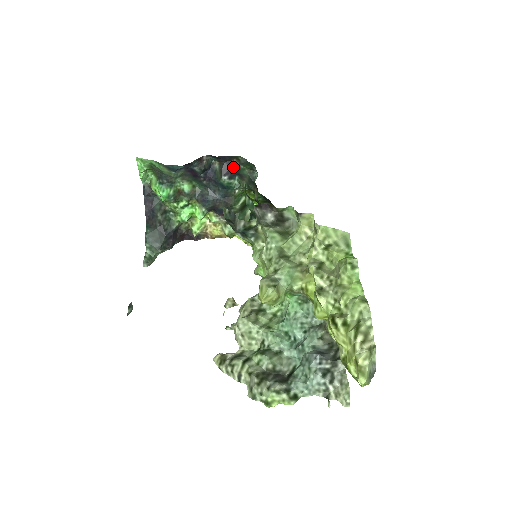
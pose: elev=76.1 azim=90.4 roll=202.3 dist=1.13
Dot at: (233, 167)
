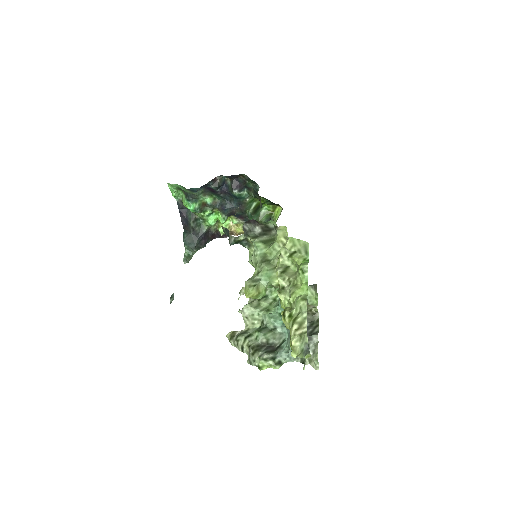
Dot at: (241, 182)
